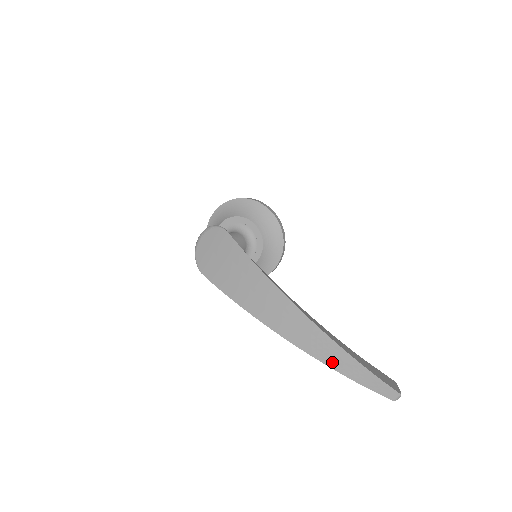
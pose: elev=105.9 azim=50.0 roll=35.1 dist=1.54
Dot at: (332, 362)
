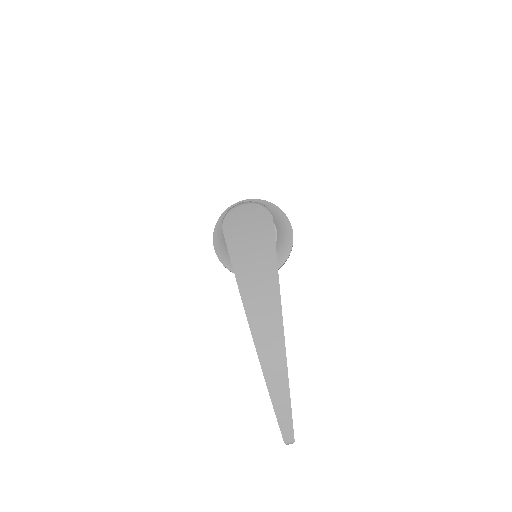
Dot at: (270, 375)
